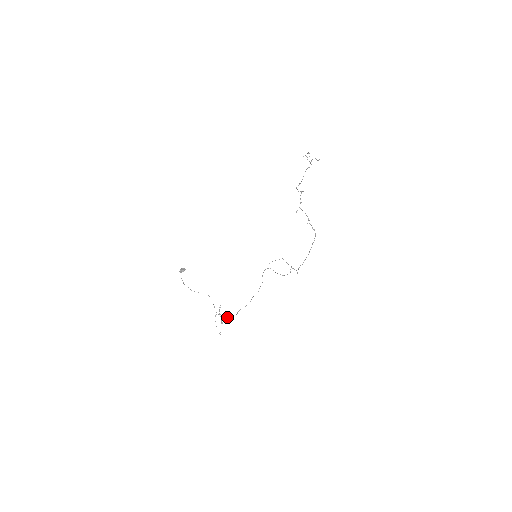
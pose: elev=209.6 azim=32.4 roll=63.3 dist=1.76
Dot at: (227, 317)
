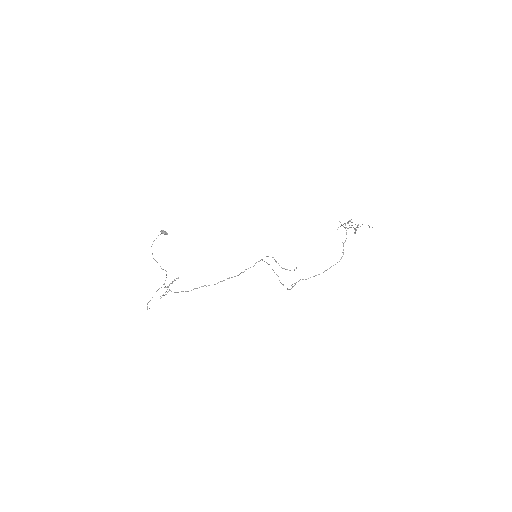
Dot at: occluded
